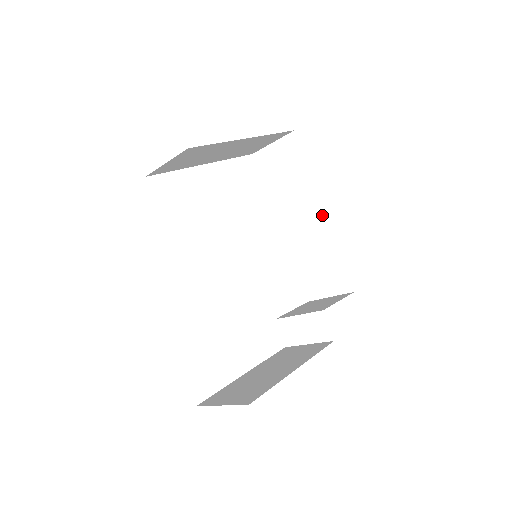
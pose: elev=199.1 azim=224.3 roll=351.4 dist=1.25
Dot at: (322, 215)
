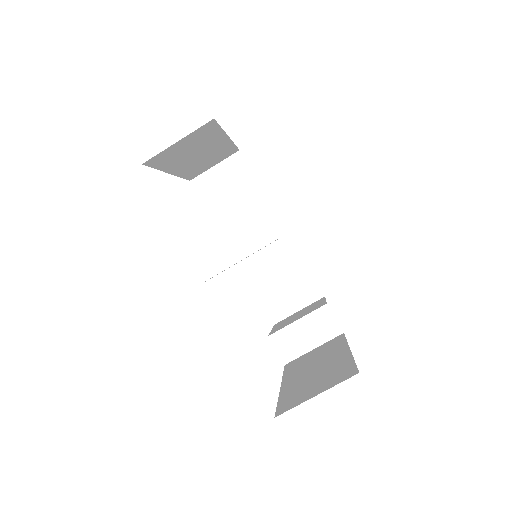
Dot at: (280, 227)
